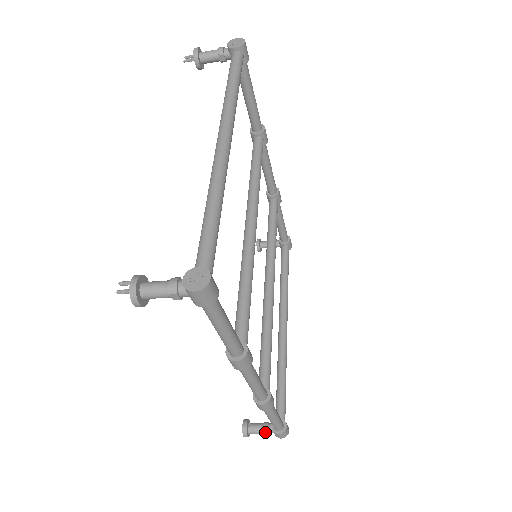
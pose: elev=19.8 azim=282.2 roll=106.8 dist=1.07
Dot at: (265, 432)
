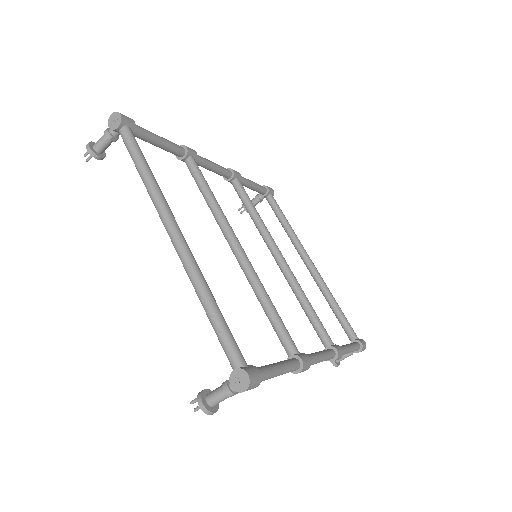
Dot at: (349, 355)
